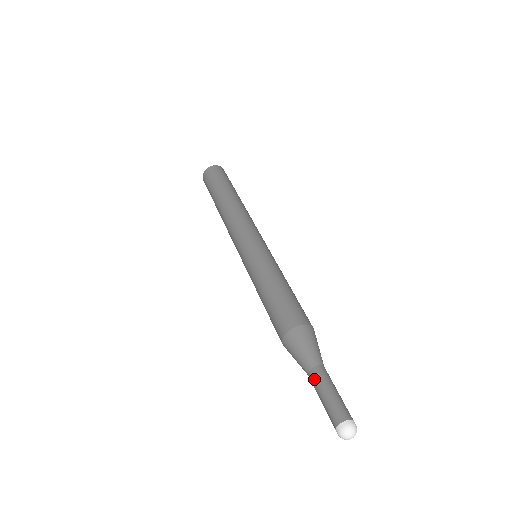
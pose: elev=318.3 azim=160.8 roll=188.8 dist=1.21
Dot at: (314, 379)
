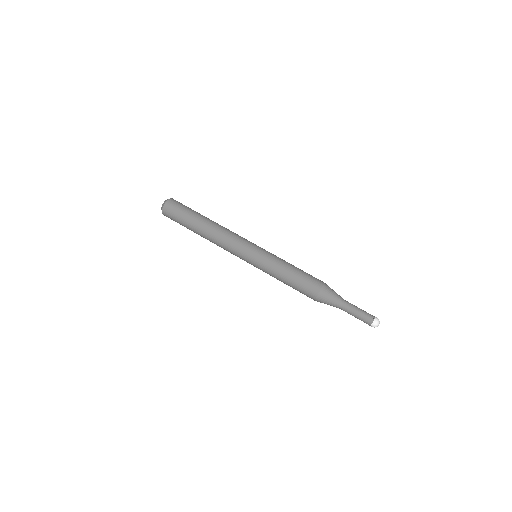
Dot at: (348, 306)
